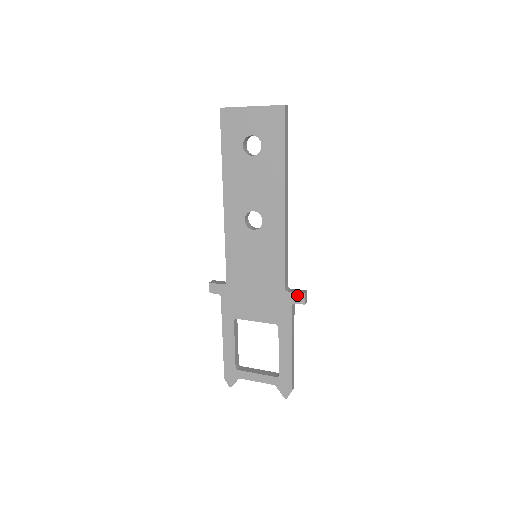
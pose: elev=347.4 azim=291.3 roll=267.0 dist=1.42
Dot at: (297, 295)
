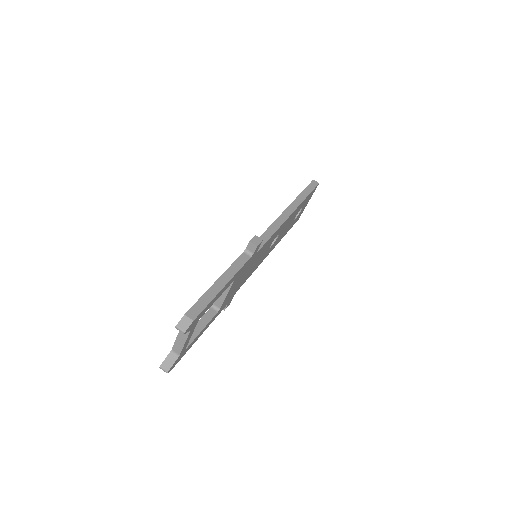
Dot at: occluded
